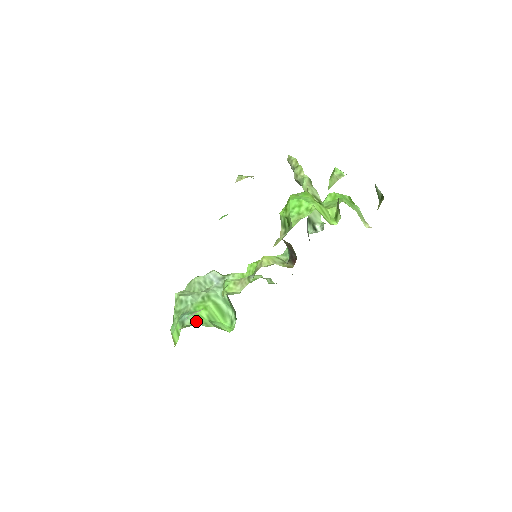
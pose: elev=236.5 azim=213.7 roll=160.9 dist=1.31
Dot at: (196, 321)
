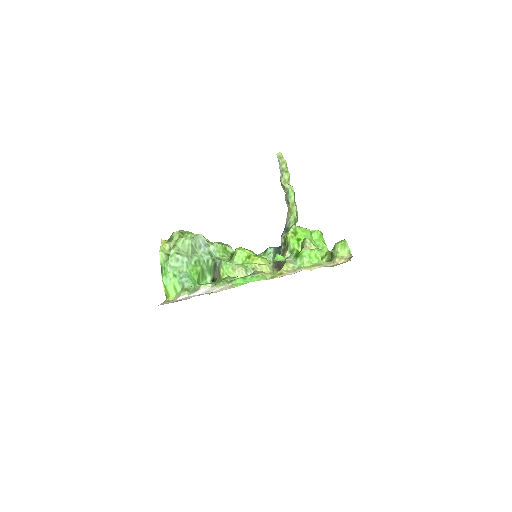
Dot at: (193, 285)
